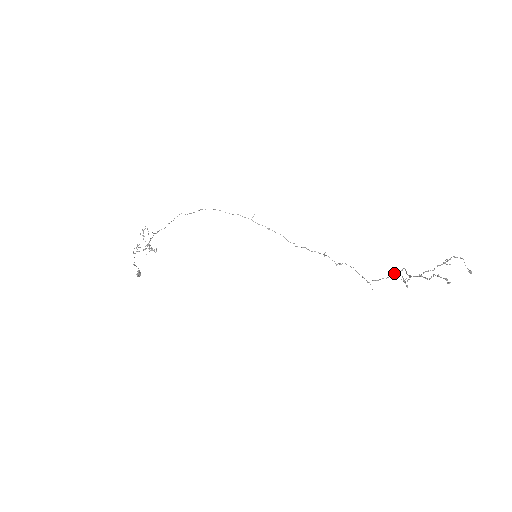
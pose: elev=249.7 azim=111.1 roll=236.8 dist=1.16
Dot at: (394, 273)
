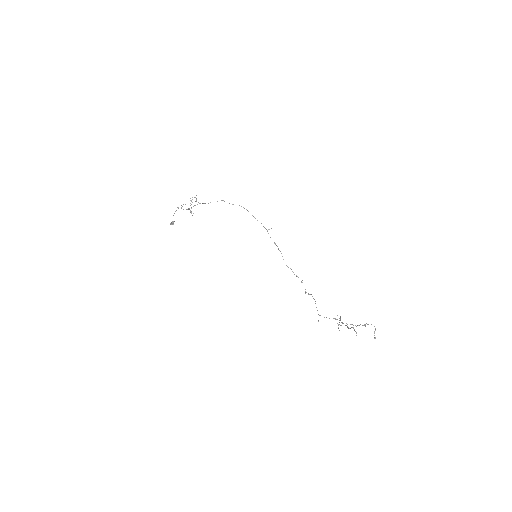
Dot at: occluded
